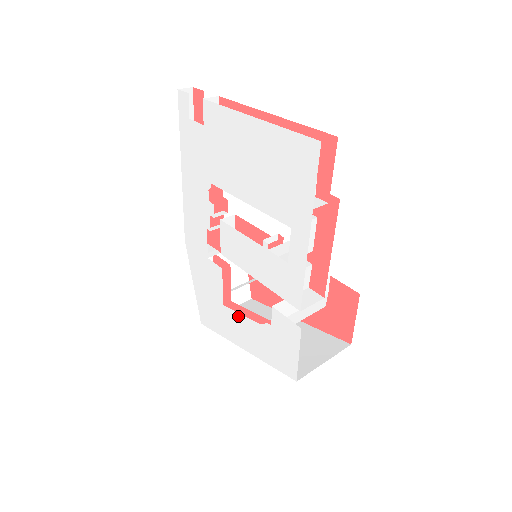
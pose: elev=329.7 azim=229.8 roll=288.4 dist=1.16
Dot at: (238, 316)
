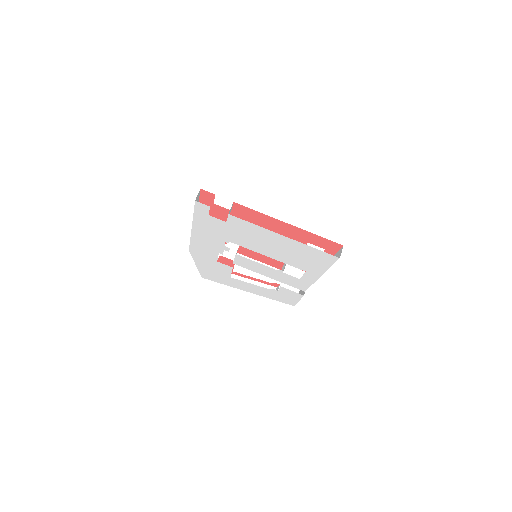
Dot at: (246, 283)
